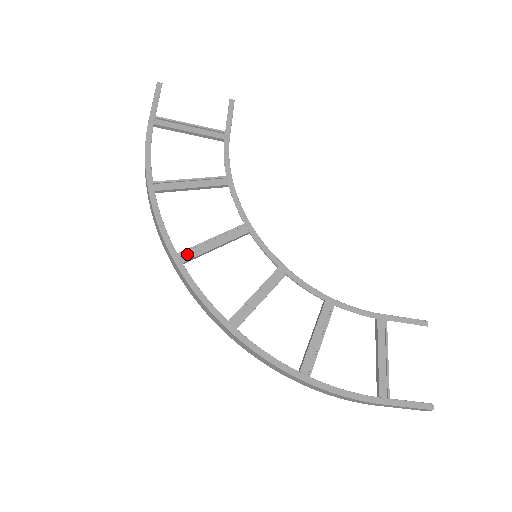
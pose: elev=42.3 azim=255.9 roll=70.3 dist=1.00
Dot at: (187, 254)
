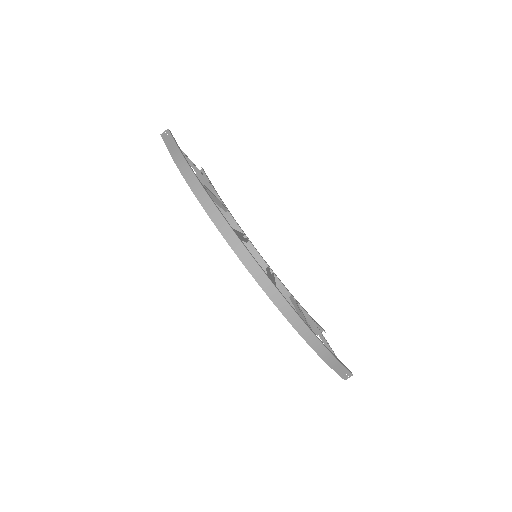
Dot at: occluded
